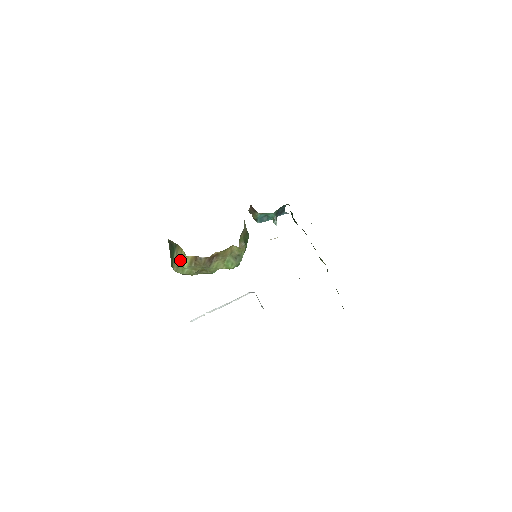
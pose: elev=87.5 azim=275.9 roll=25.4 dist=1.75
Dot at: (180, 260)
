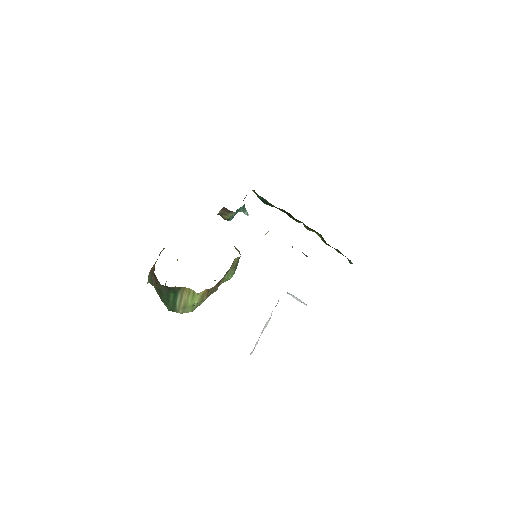
Dot at: (188, 300)
